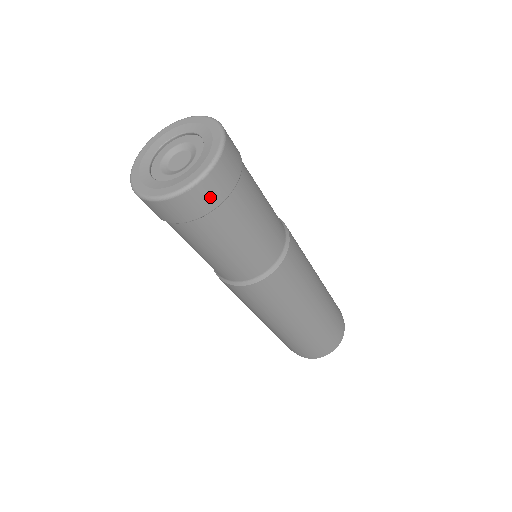
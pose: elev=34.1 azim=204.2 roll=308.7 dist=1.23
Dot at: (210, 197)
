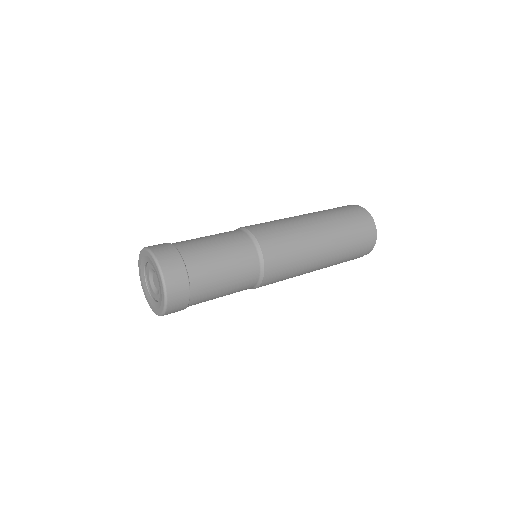
Dot at: (177, 311)
